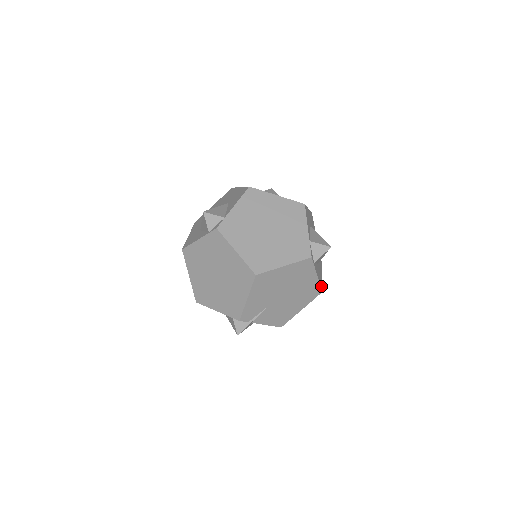
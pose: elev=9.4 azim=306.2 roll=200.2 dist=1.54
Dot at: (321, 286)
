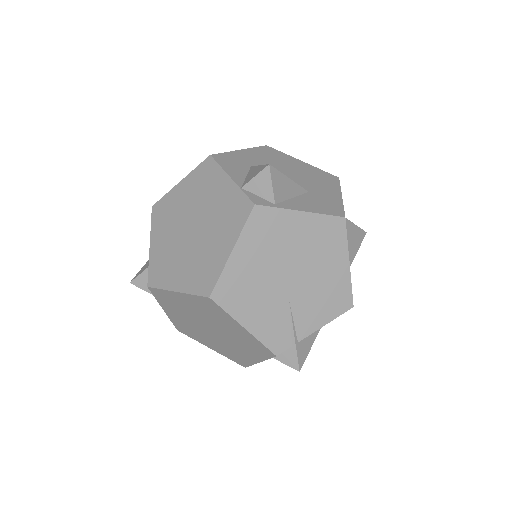
Dot at: (335, 213)
